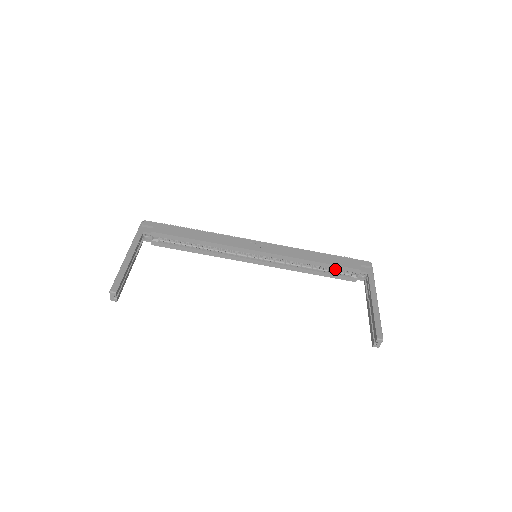
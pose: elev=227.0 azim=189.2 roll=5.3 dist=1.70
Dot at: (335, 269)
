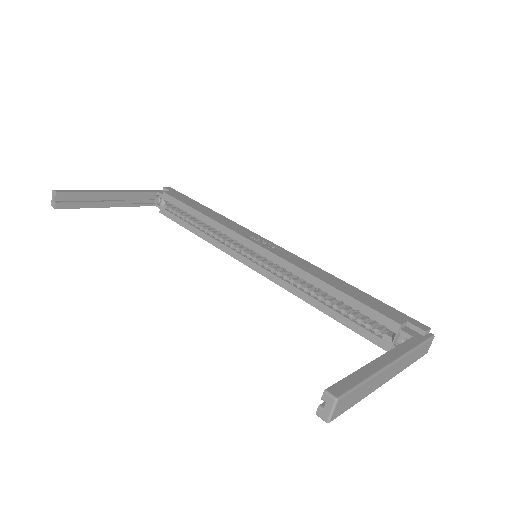
Dot at: (361, 316)
